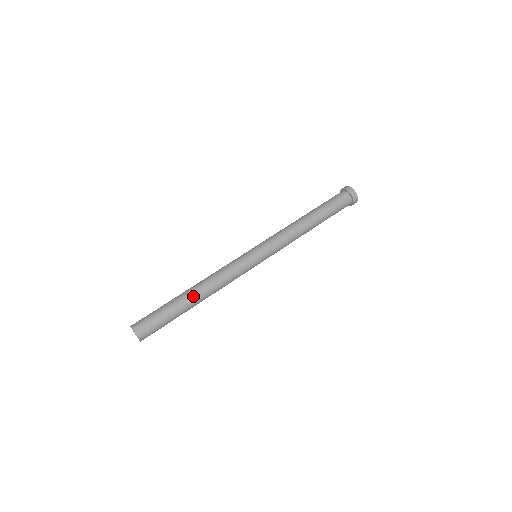
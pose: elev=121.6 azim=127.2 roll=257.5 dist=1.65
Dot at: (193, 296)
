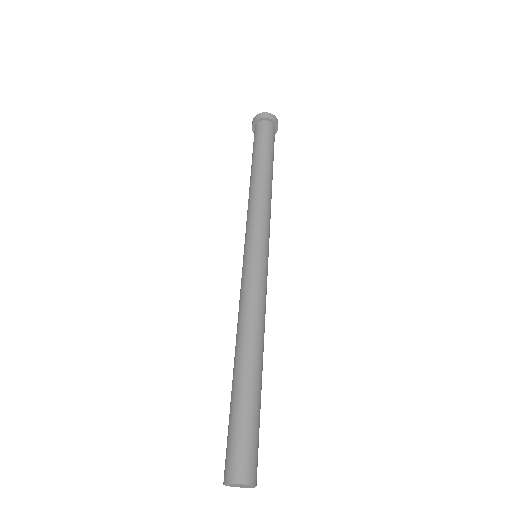
Dot at: (248, 362)
